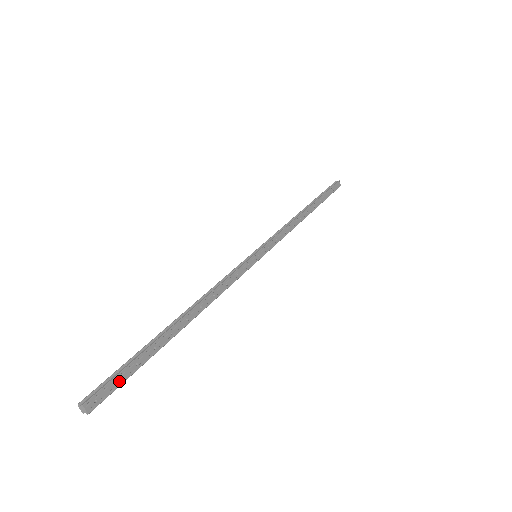
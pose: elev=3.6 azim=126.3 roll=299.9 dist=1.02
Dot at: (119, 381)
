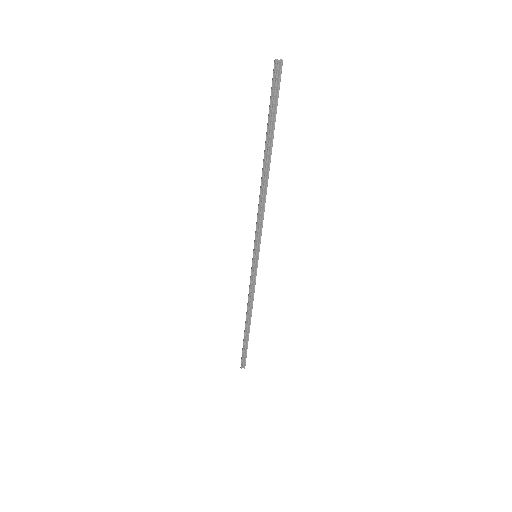
Dot at: (278, 95)
